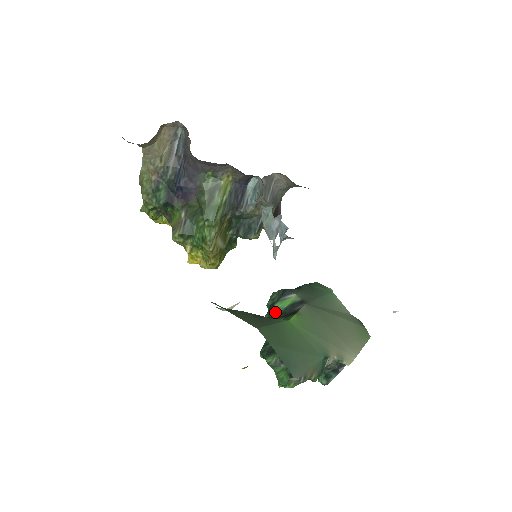
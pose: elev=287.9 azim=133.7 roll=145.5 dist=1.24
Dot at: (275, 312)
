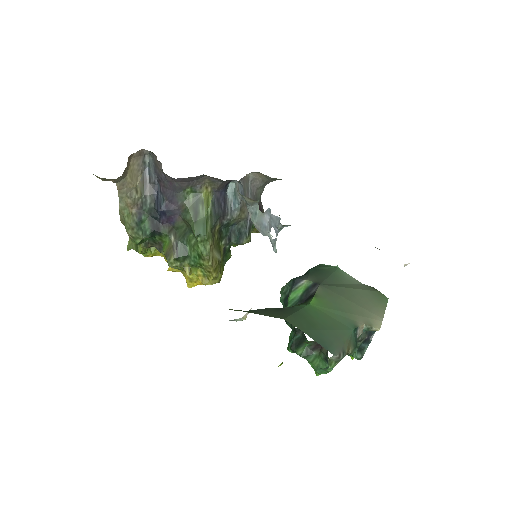
Dot at: (292, 303)
